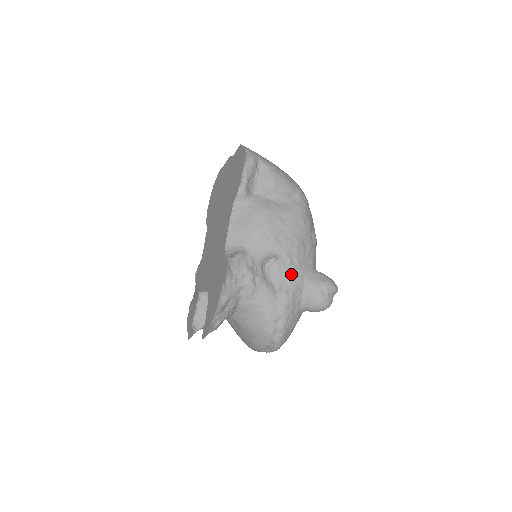
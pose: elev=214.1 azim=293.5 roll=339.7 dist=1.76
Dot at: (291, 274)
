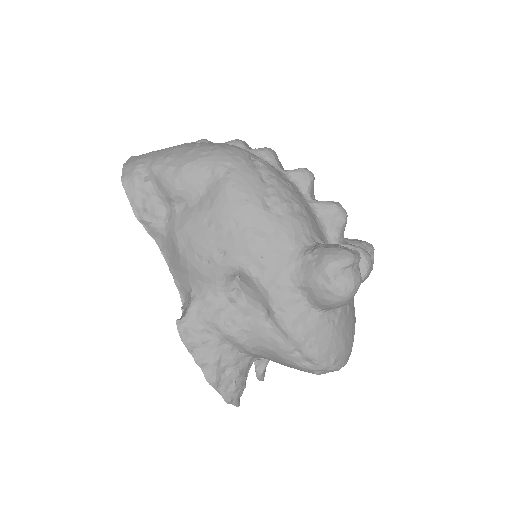
Dot at: (265, 287)
